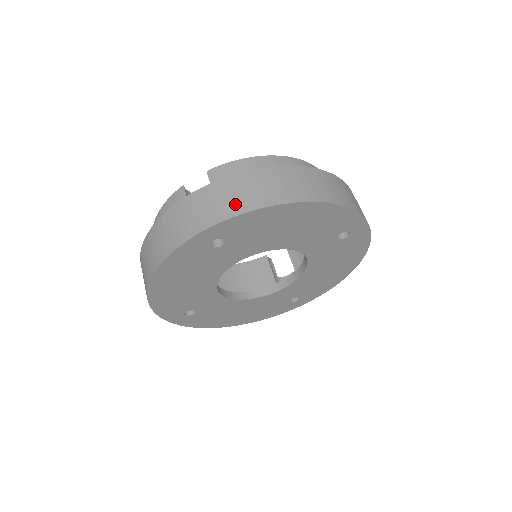
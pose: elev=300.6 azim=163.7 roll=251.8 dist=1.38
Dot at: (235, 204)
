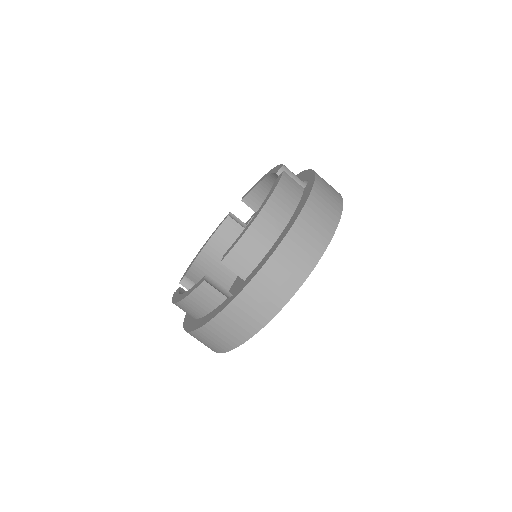
Dot at: (281, 292)
